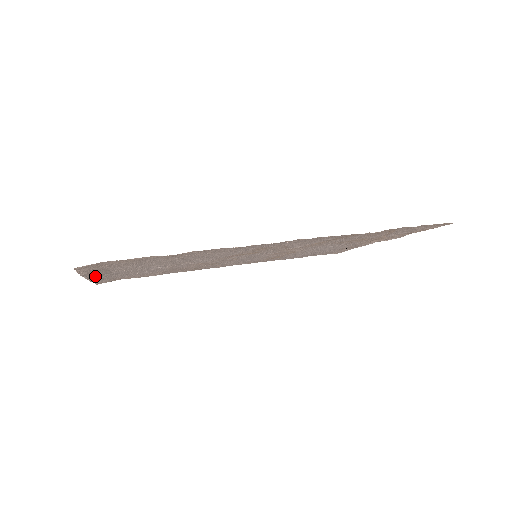
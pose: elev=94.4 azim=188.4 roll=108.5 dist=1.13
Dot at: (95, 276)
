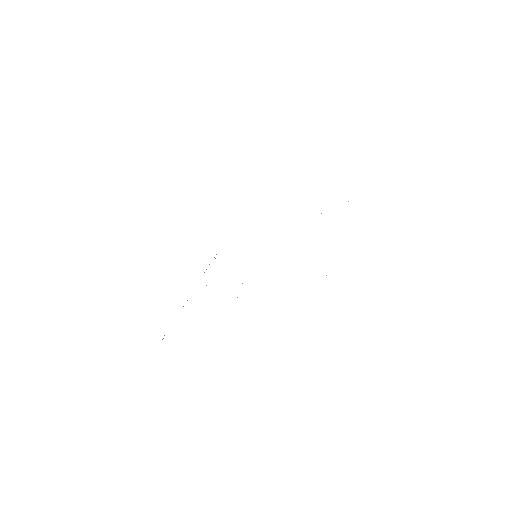
Dot at: occluded
